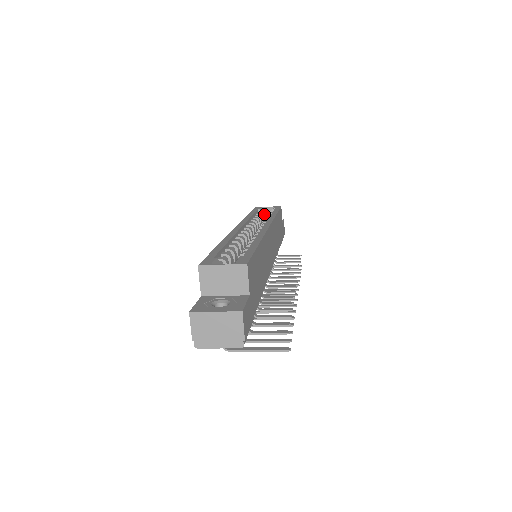
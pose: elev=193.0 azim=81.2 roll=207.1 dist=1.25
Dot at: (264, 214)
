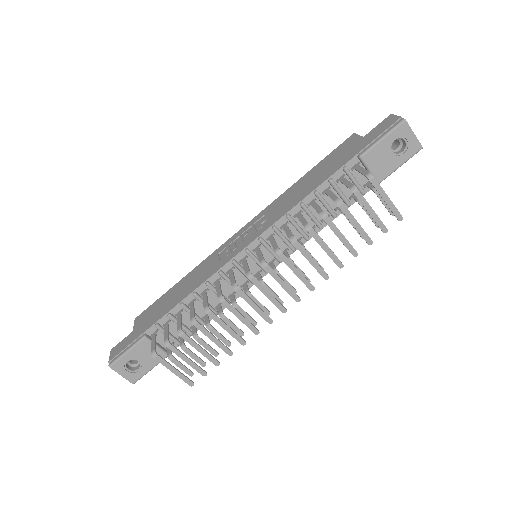
Dot at: occluded
